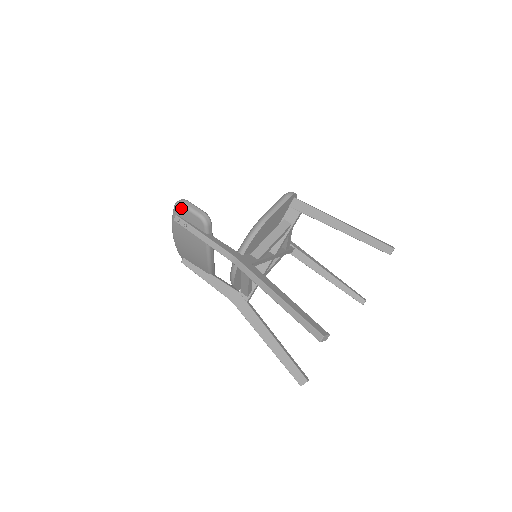
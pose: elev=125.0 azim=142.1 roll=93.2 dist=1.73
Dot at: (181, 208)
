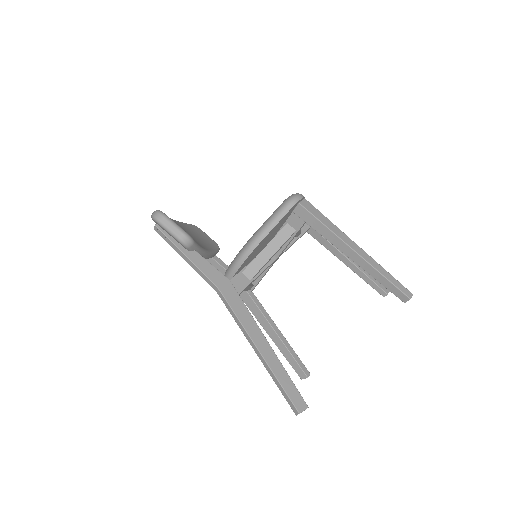
Dot at: (158, 224)
